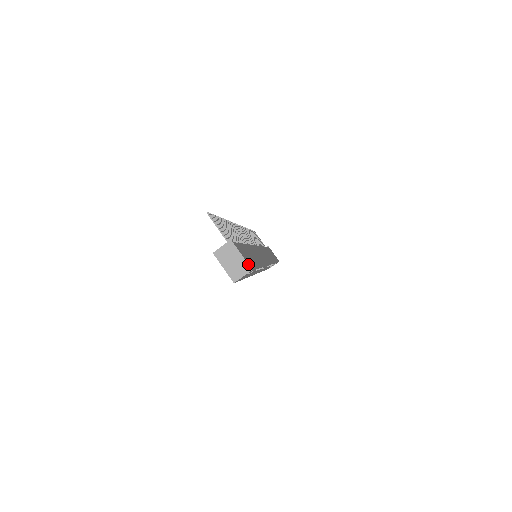
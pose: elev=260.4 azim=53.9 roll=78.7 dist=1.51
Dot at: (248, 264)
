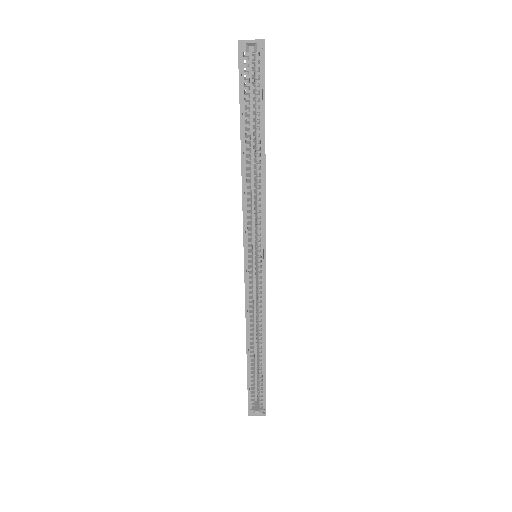
Dot at: occluded
